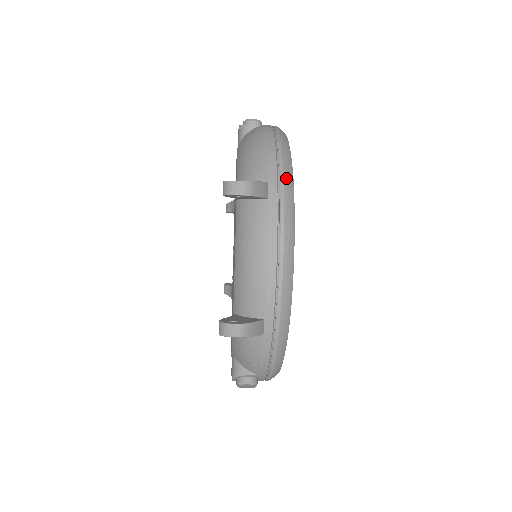
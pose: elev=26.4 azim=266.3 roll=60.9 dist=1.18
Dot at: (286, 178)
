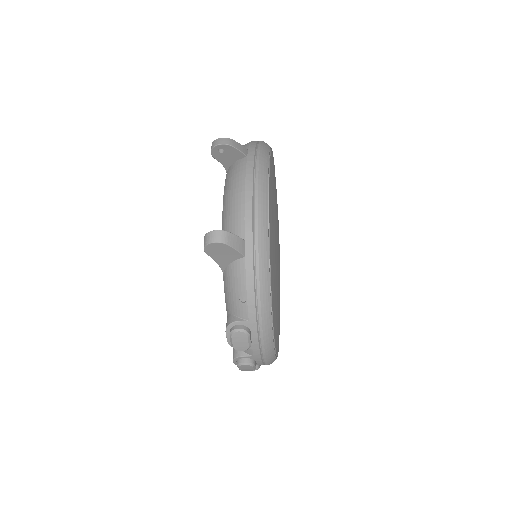
Dot at: (263, 149)
